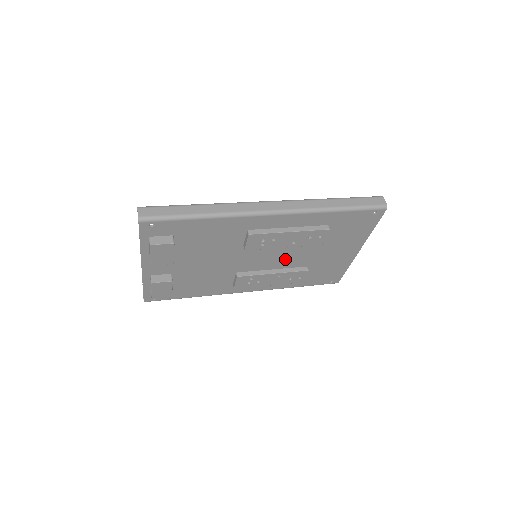
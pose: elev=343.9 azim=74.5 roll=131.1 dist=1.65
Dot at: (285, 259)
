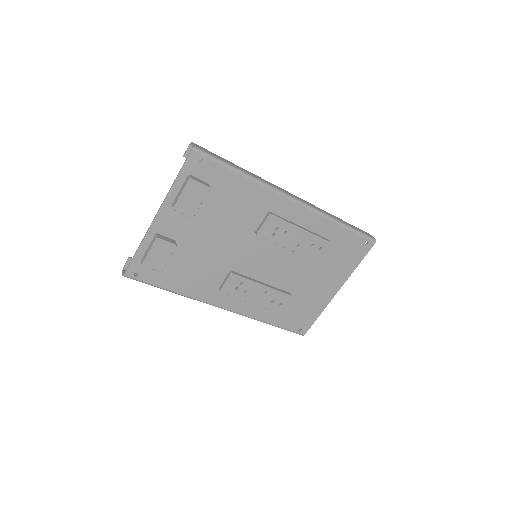
Dot at: (278, 272)
